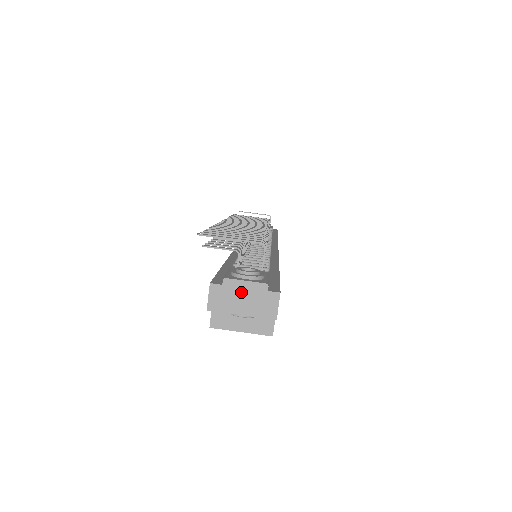
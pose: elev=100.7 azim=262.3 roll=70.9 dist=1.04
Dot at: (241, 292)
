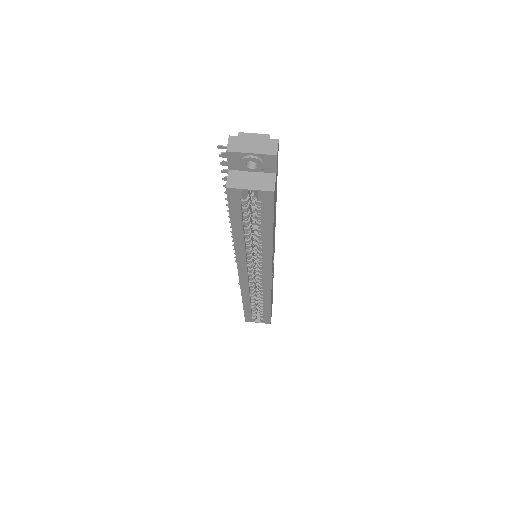
Dot at: (251, 140)
